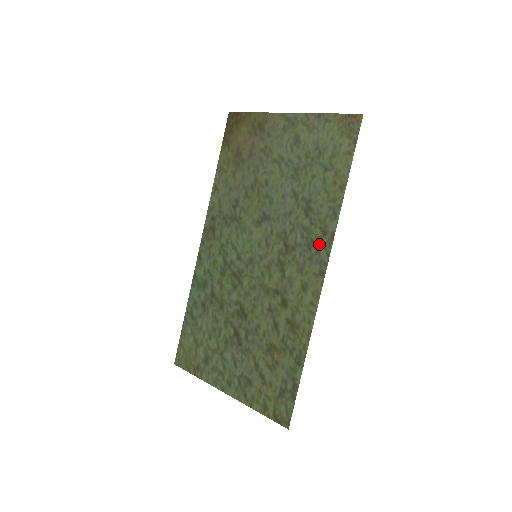
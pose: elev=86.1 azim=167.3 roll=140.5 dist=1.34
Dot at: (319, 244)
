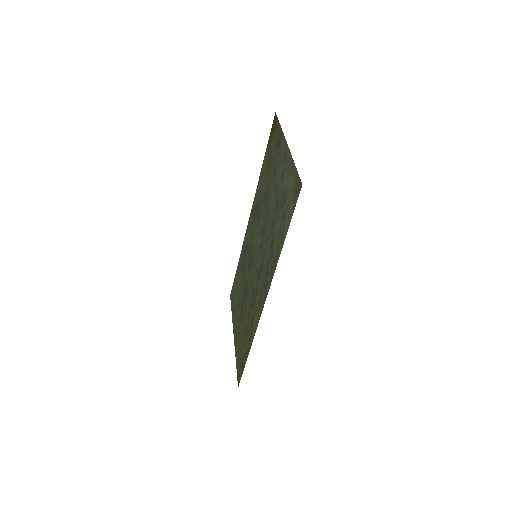
Dot at: (268, 278)
